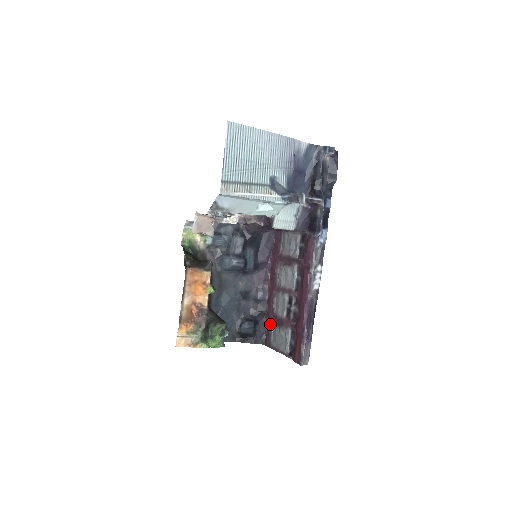
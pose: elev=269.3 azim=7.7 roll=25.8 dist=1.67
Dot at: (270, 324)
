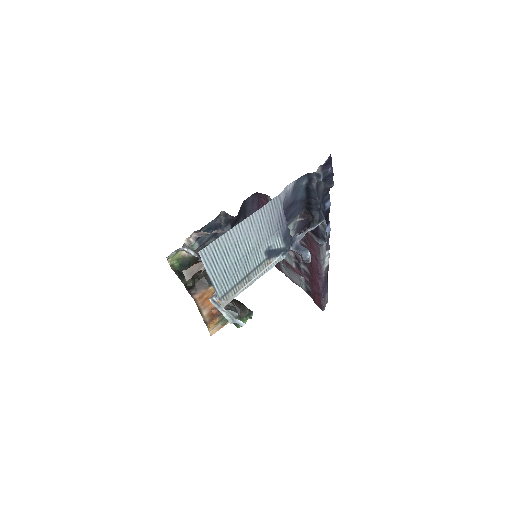
Dot at: occluded
